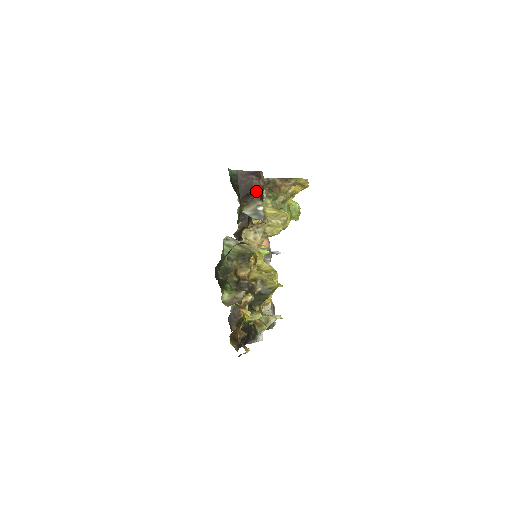
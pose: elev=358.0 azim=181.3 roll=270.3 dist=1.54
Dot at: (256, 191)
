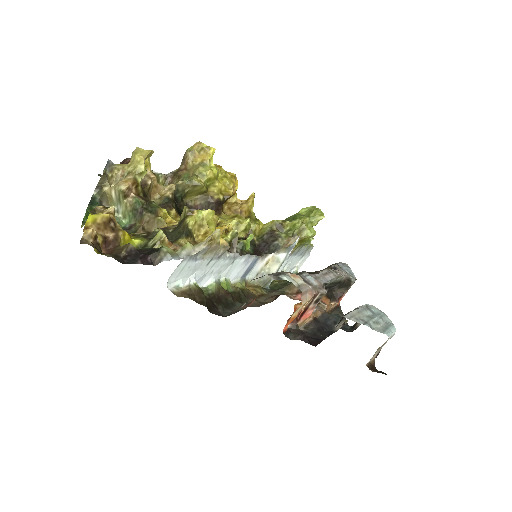
Dot at: occluded
